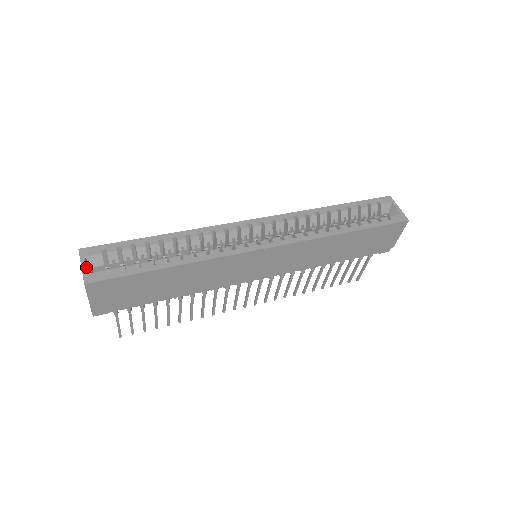
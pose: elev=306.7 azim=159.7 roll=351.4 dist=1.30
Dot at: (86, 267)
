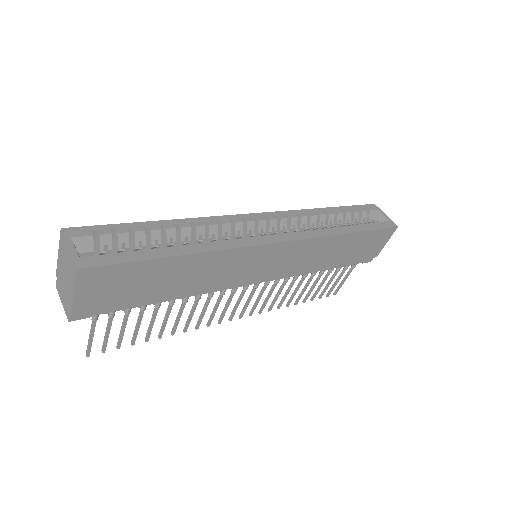
Dot at: occluded
